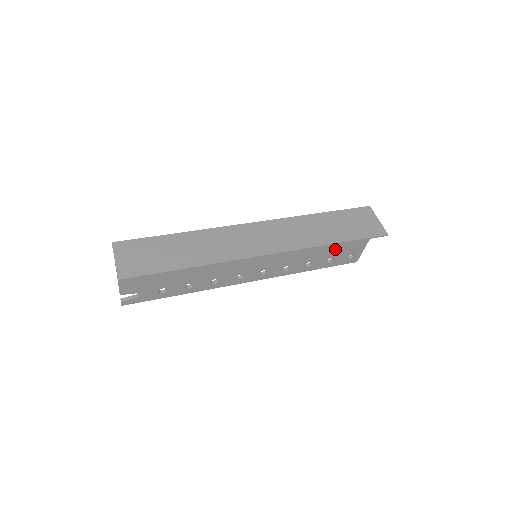
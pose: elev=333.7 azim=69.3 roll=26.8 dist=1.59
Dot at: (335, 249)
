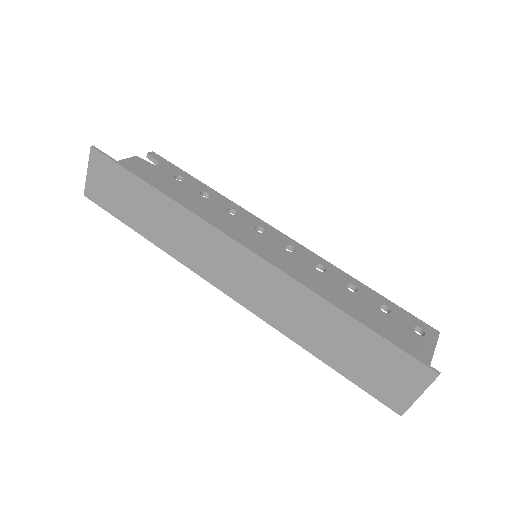
Dot at: occluded
